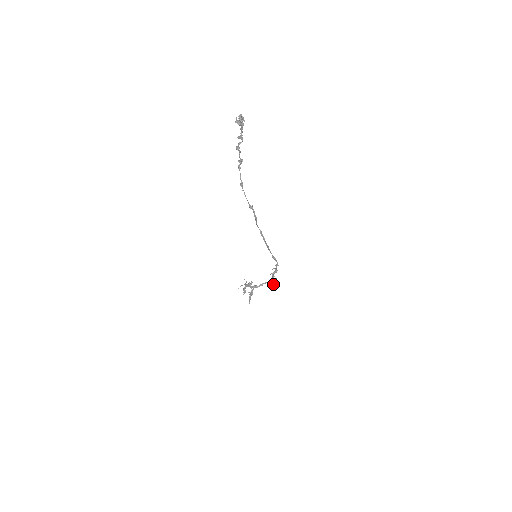
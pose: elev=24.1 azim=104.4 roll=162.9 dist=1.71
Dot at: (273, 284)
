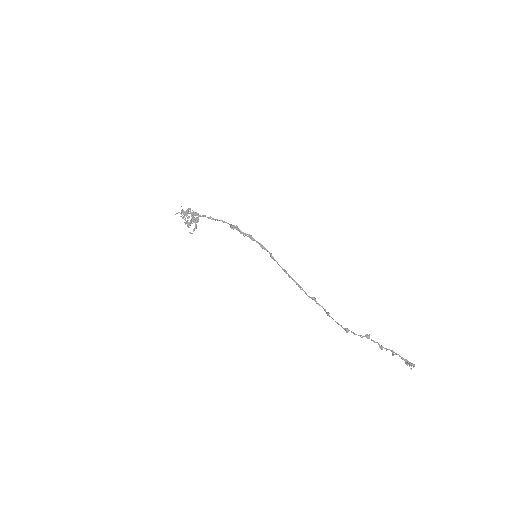
Dot at: (230, 227)
